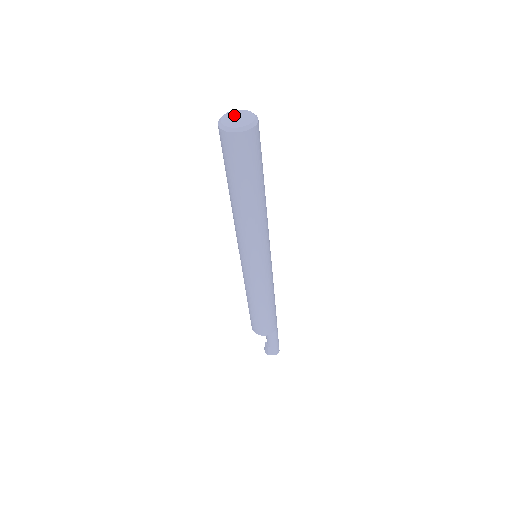
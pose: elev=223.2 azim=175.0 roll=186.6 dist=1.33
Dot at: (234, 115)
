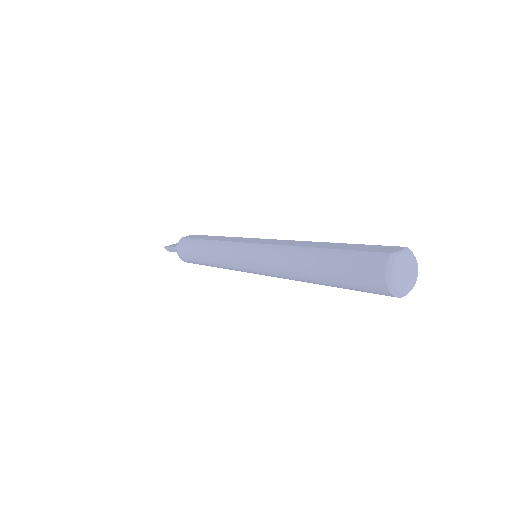
Dot at: (401, 267)
